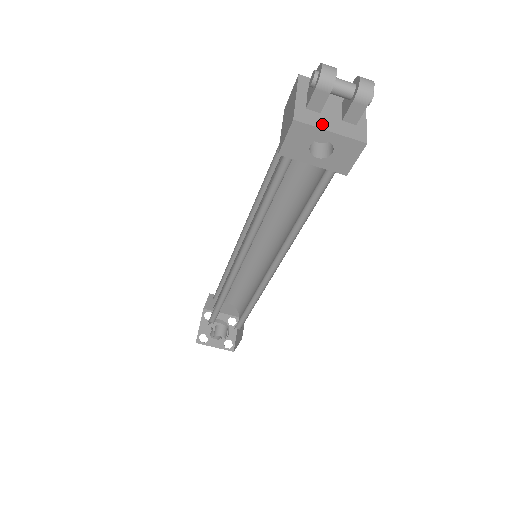
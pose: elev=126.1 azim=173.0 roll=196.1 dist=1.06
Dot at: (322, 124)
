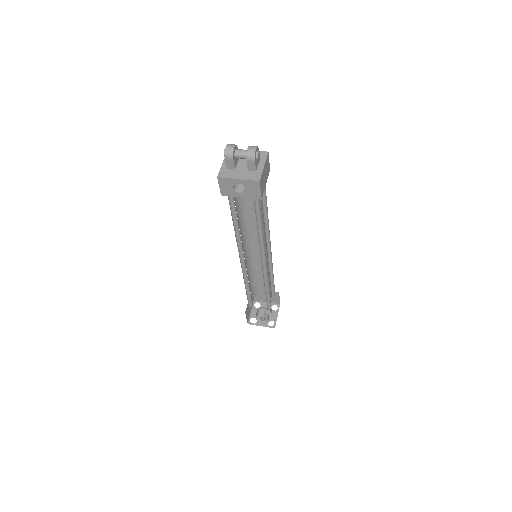
Dot at: (234, 176)
